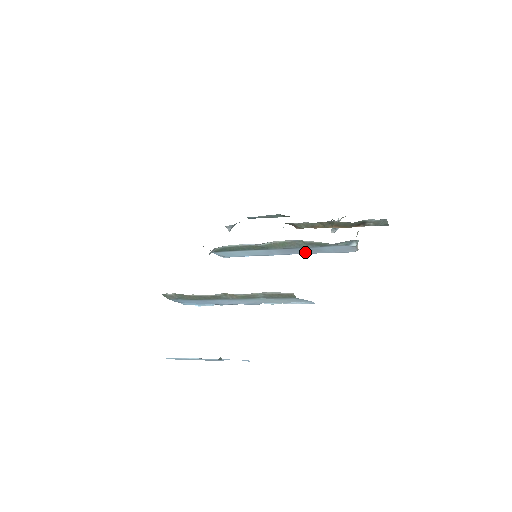
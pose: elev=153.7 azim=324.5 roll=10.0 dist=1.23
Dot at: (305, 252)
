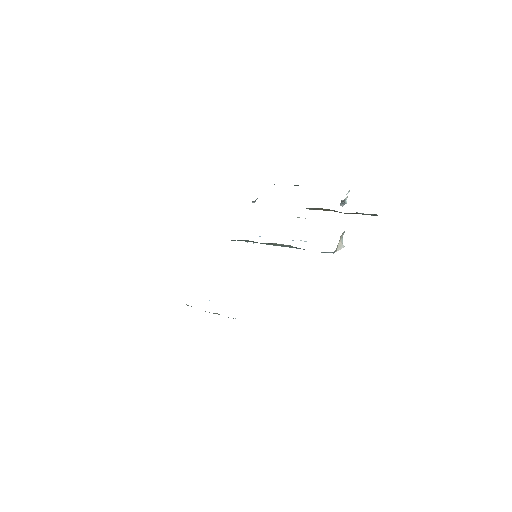
Dot at: occluded
